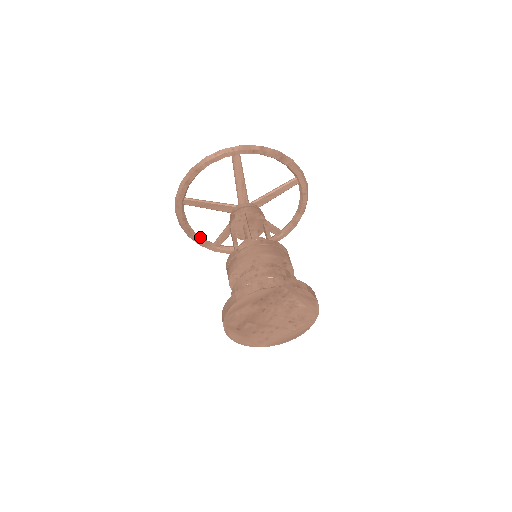
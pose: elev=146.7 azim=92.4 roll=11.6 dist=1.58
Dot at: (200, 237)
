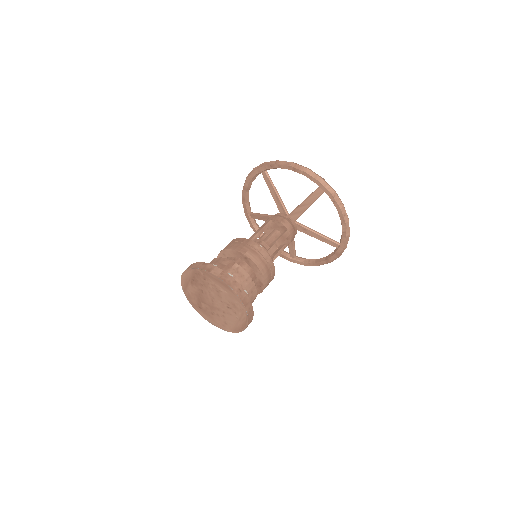
Dot at: occluded
